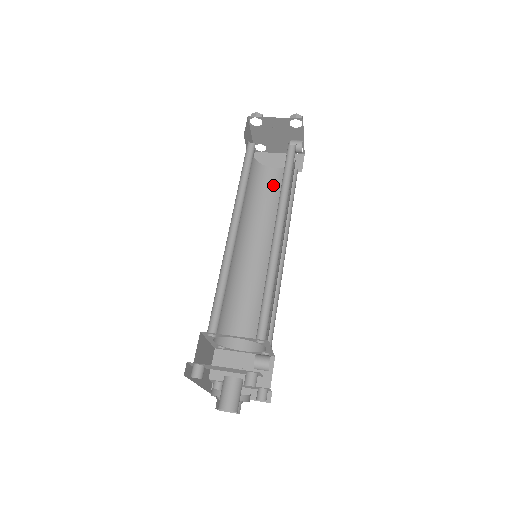
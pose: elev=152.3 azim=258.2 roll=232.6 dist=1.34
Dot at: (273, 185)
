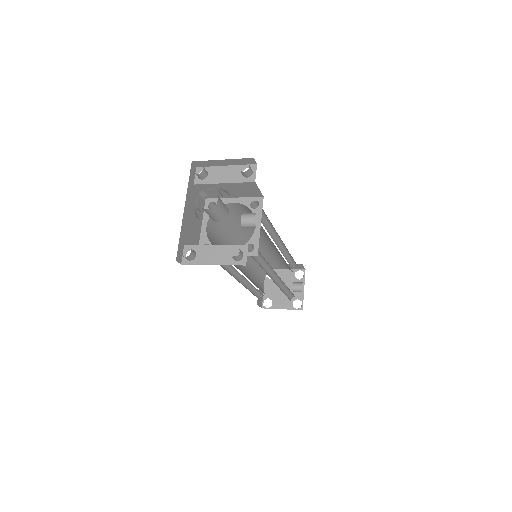
Dot at: occluded
